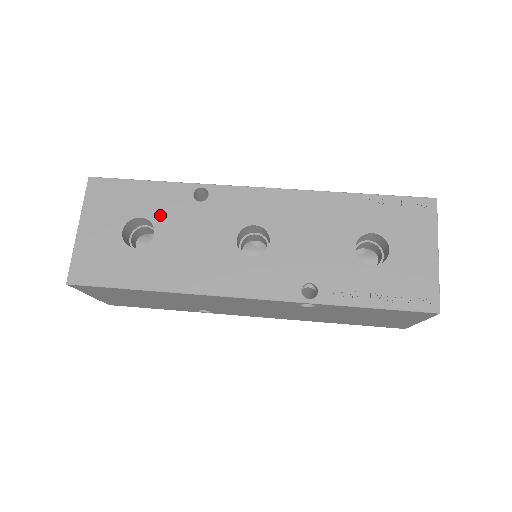
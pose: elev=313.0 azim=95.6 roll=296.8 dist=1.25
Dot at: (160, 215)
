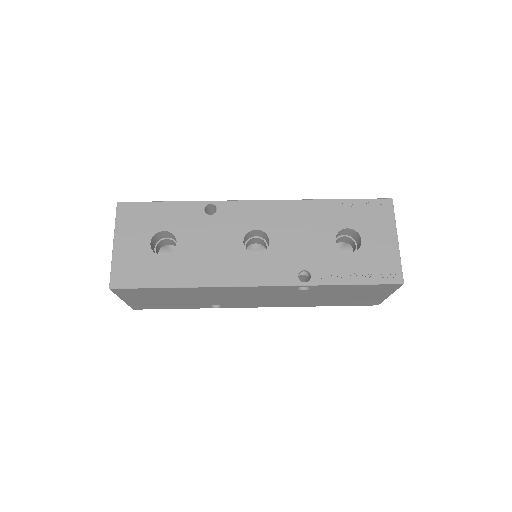
Dot at: (180, 228)
